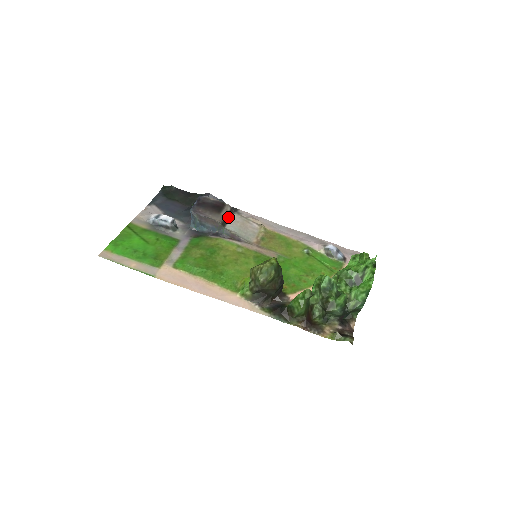
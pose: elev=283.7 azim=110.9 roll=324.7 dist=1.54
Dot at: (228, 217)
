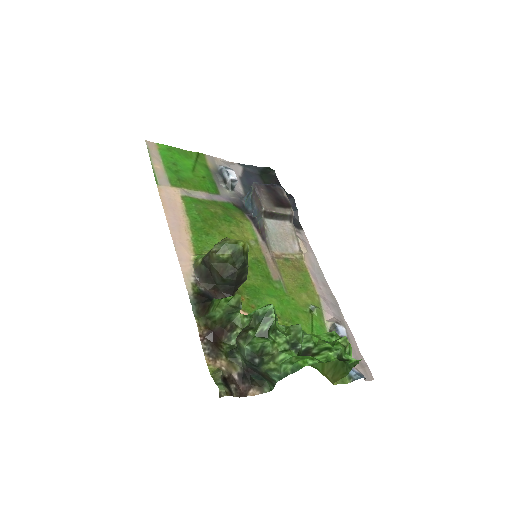
Dot at: (279, 217)
